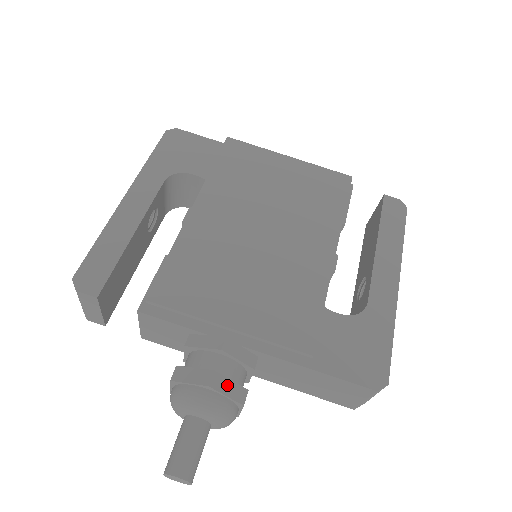
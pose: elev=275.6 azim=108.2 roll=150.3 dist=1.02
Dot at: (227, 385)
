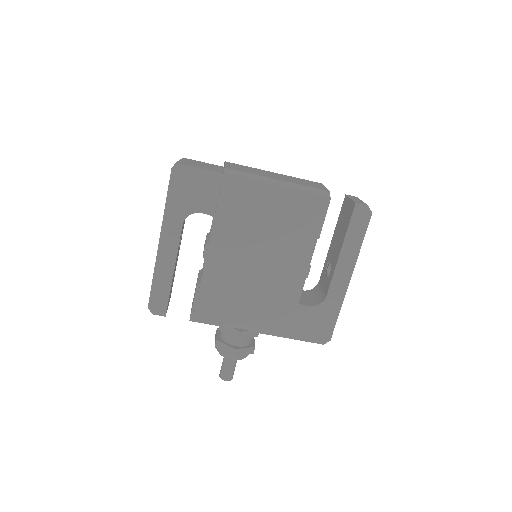
Dot at: (244, 351)
